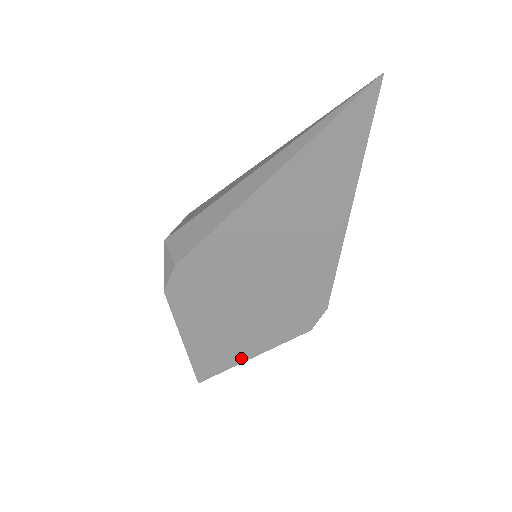
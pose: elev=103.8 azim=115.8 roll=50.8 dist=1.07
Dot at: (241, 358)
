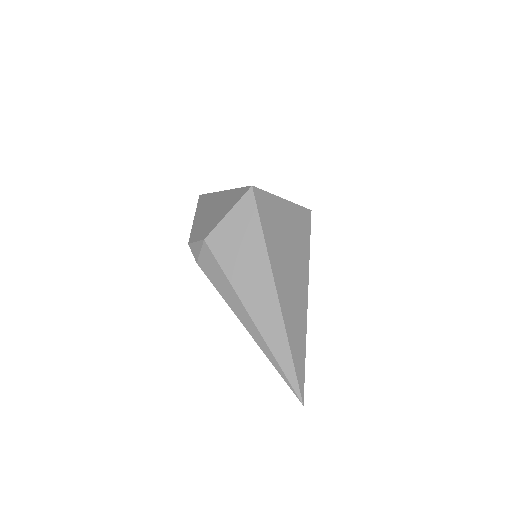
Dot at: occluded
